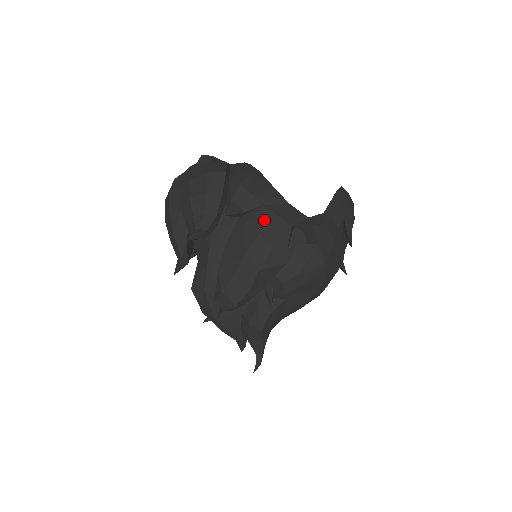
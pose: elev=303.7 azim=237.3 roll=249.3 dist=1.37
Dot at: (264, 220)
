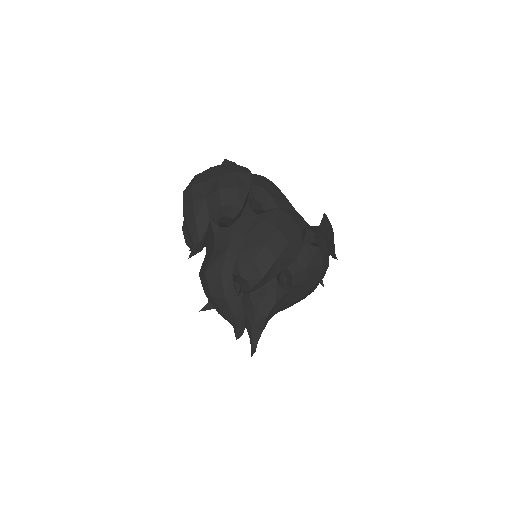
Dot at: (281, 219)
